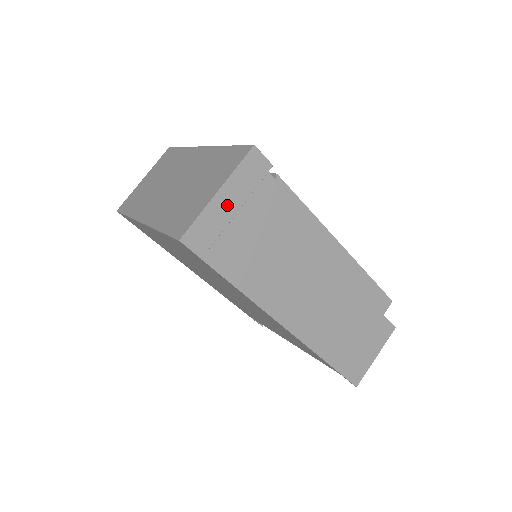
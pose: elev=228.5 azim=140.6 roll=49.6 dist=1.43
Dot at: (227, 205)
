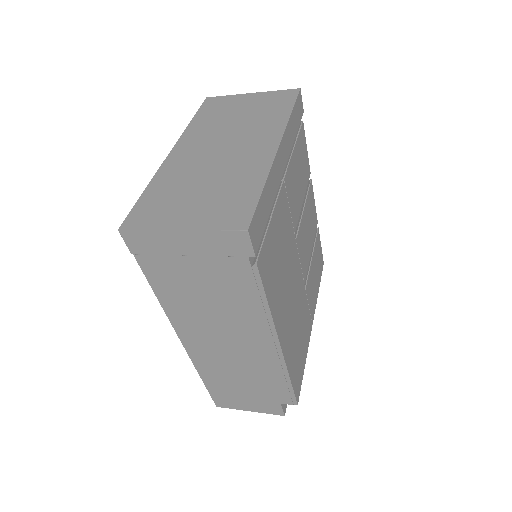
Dot at: (182, 244)
